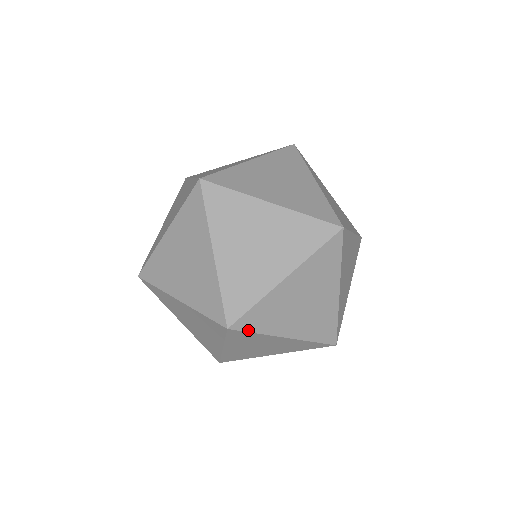
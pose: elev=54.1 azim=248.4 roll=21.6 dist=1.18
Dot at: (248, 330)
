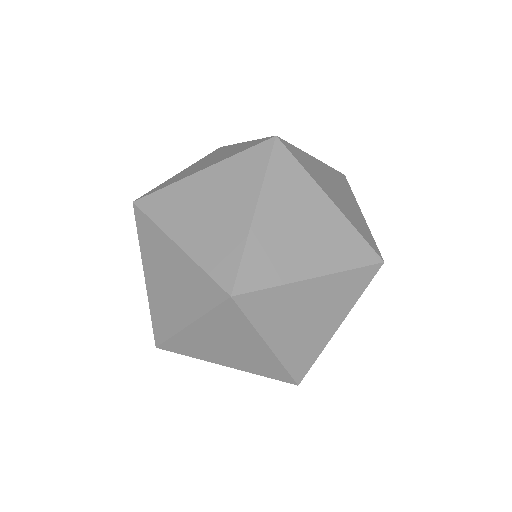
Dot at: (257, 288)
